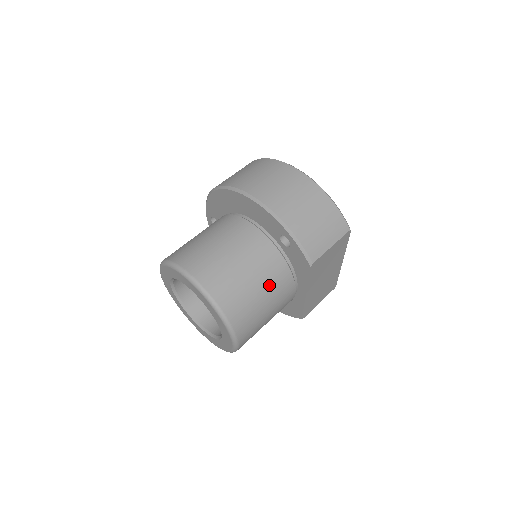
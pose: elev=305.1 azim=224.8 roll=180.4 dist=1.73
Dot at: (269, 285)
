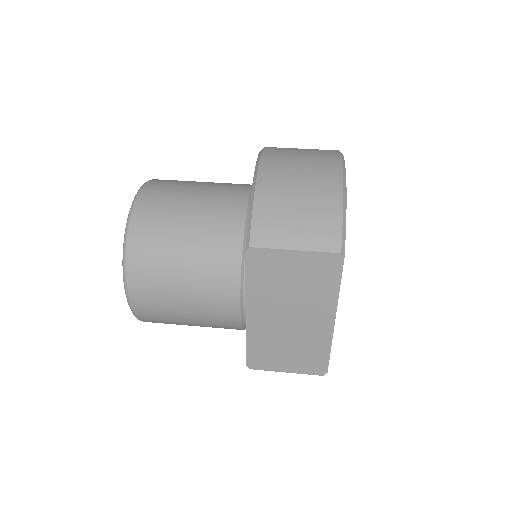
Dot at: (201, 252)
